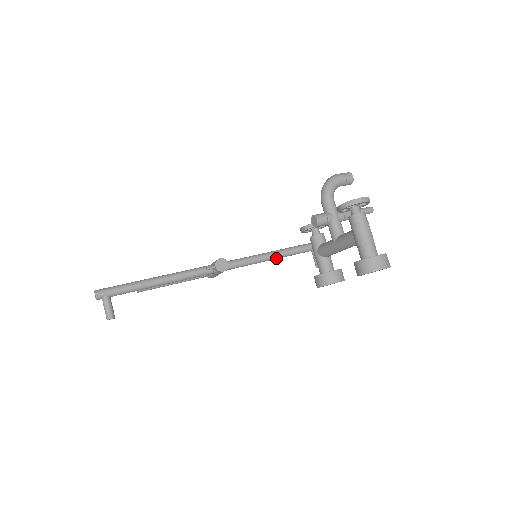
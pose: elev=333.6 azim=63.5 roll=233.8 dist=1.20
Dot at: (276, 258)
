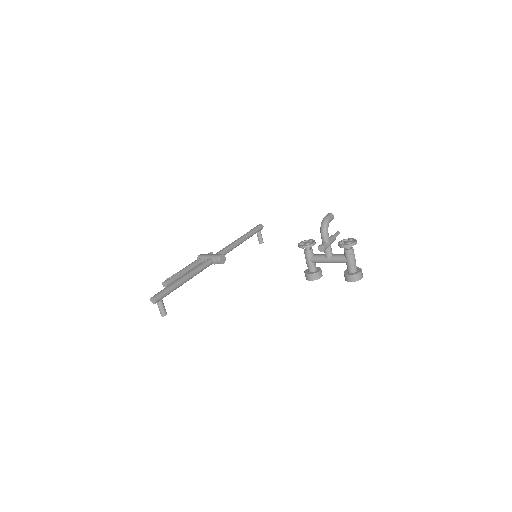
Dot at: occluded
